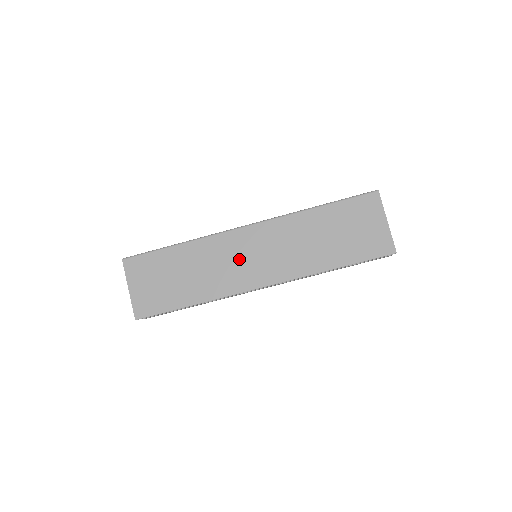
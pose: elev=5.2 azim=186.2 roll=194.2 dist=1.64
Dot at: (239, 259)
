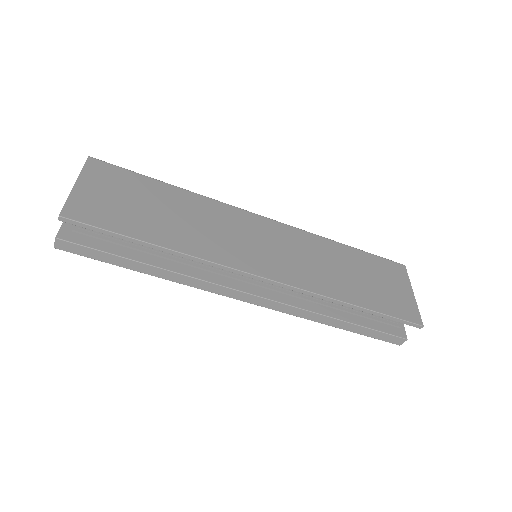
Dot at: (244, 237)
